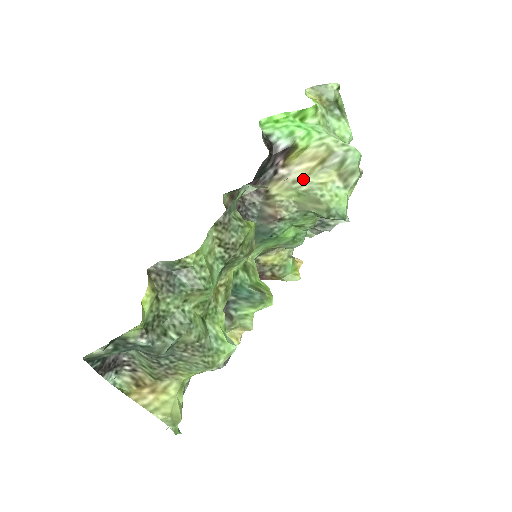
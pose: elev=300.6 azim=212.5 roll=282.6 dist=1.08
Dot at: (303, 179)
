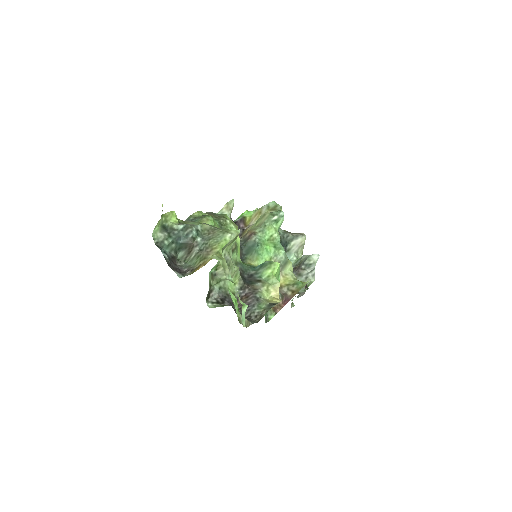
Dot at: occluded
